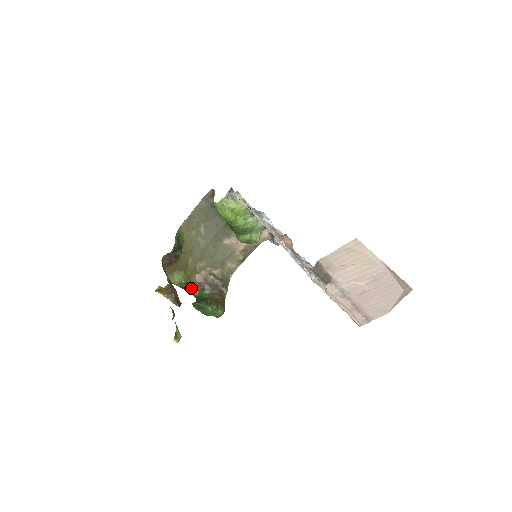
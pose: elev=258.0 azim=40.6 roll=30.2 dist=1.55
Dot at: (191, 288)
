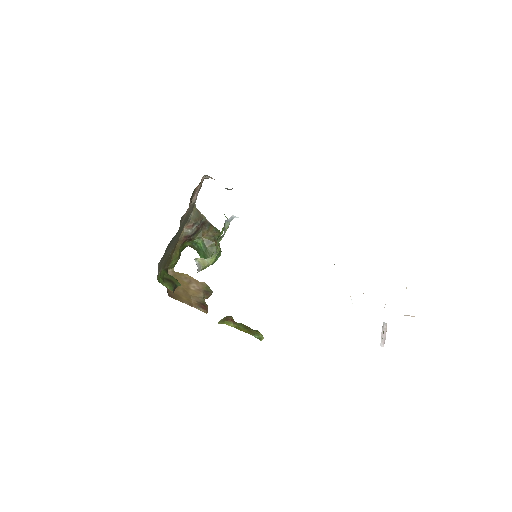
Dot at: (182, 249)
